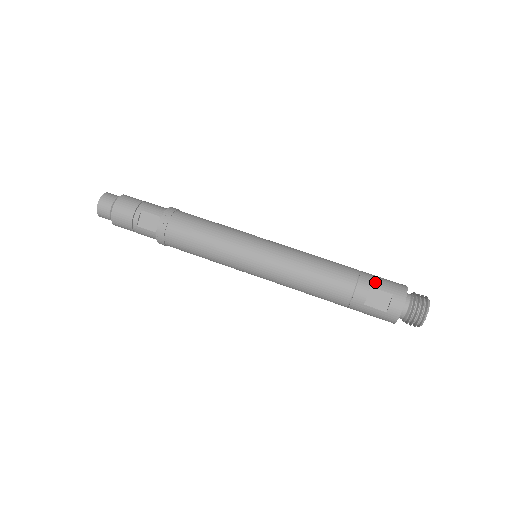
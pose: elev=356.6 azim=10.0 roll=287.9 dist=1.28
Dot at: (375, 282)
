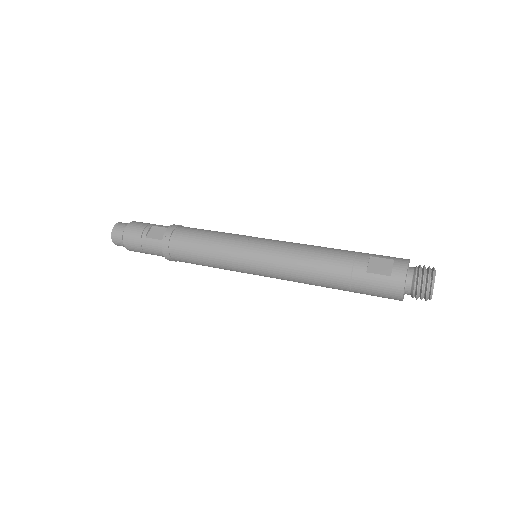
Dot at: (375, 254)
